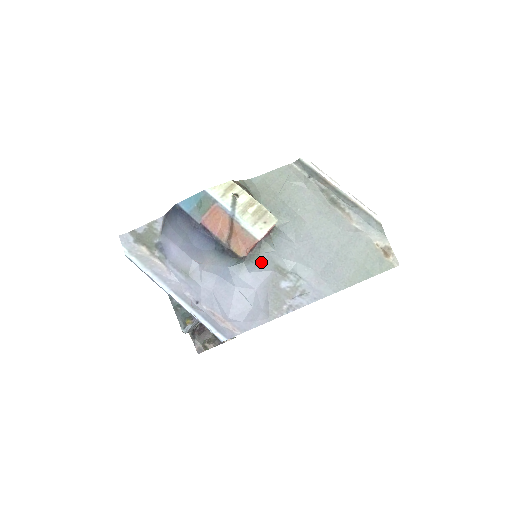
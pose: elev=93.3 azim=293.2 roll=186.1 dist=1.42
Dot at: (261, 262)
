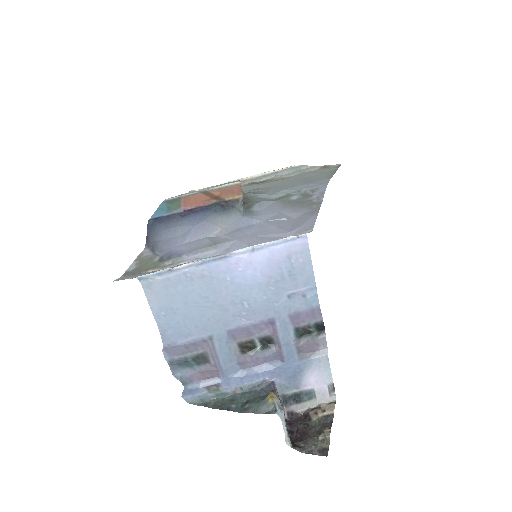
Dot at: (260, 201)
